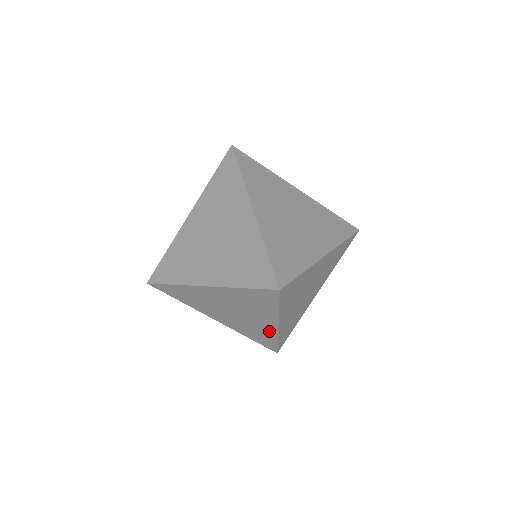
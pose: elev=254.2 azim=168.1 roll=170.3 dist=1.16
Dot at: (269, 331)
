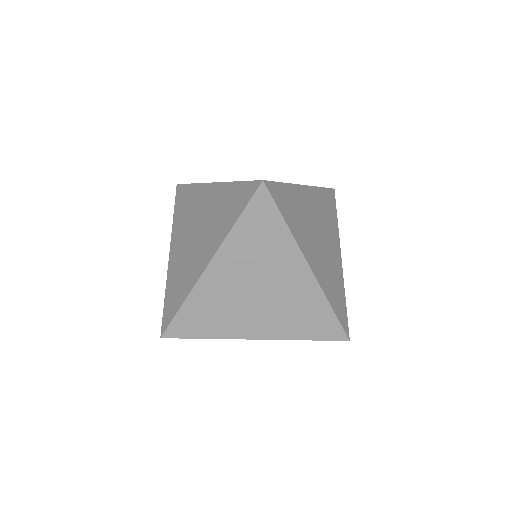
Dot at: occluded
